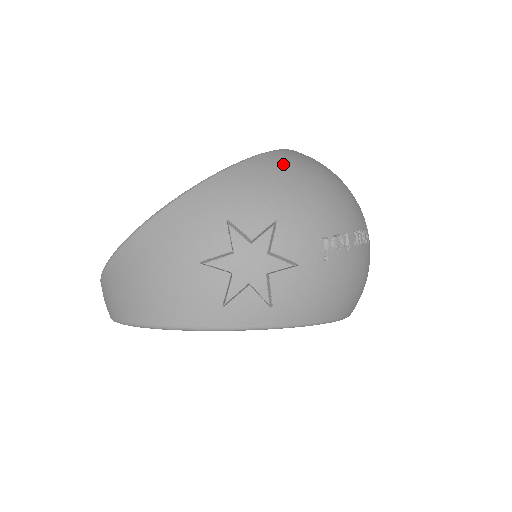
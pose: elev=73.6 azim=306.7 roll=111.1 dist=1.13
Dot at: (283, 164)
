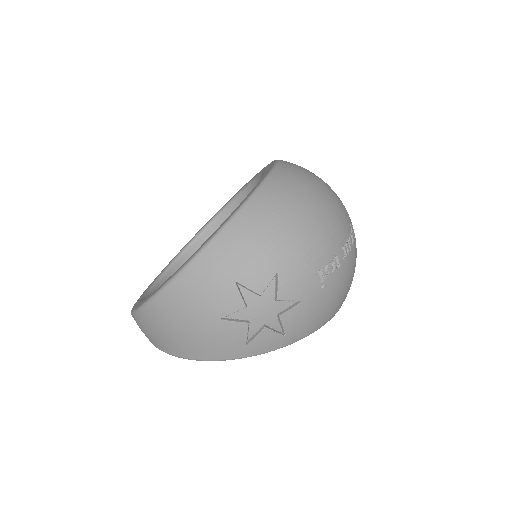
Dot at: (271, 208)
